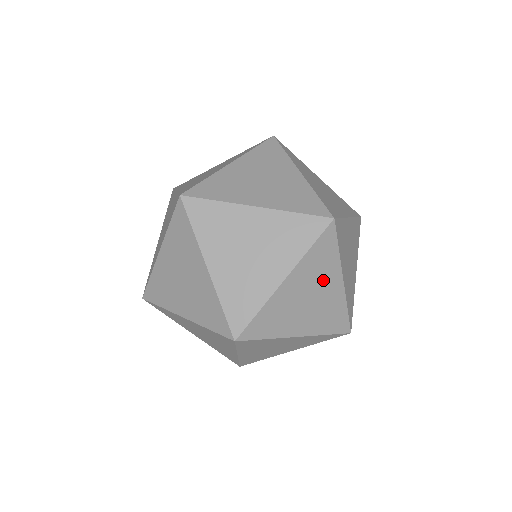
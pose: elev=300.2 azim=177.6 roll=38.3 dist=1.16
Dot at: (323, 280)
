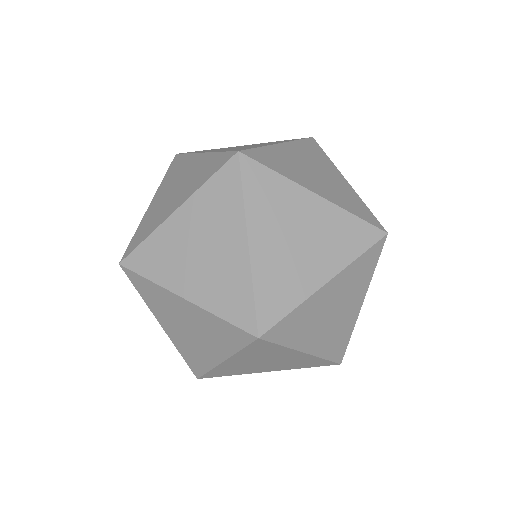
Dot at: (351, 296)
